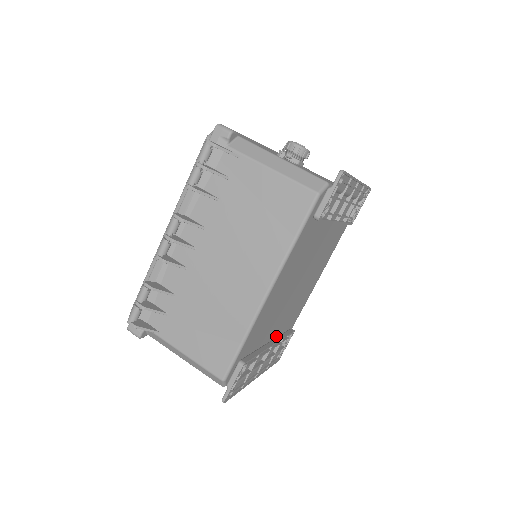
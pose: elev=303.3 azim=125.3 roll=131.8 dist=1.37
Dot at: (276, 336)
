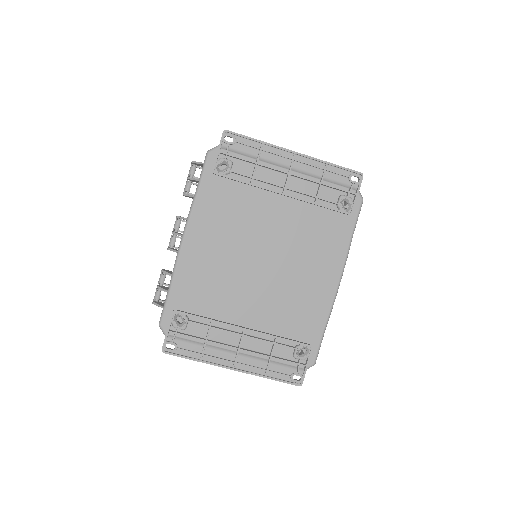
Dot at: (265, 331)
